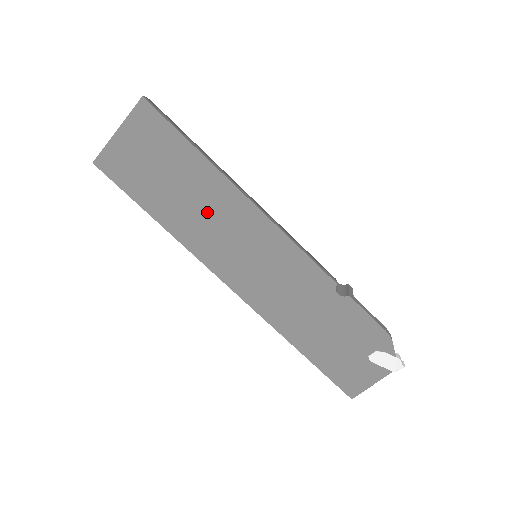
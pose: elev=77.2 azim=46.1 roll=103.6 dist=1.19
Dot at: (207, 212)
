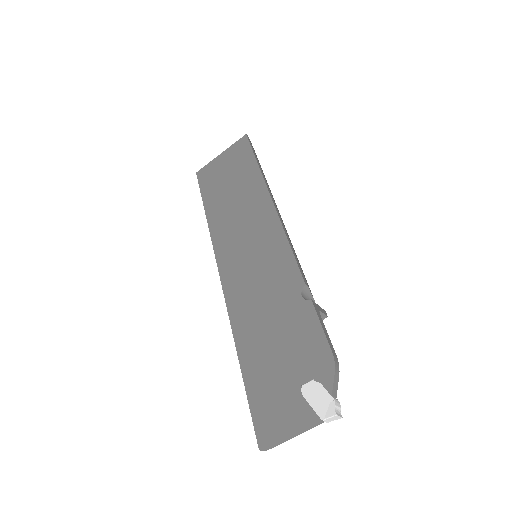
Dot at: (240, 208)
